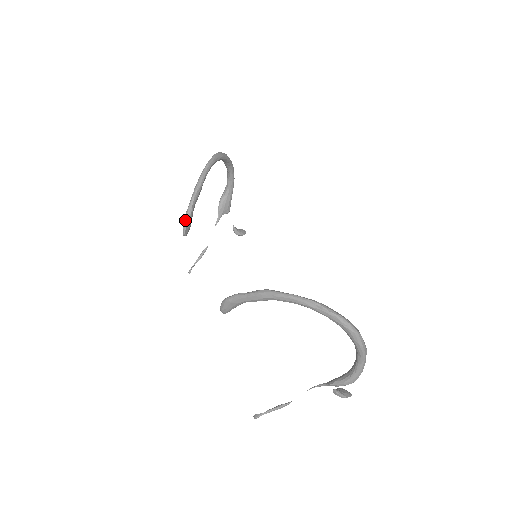
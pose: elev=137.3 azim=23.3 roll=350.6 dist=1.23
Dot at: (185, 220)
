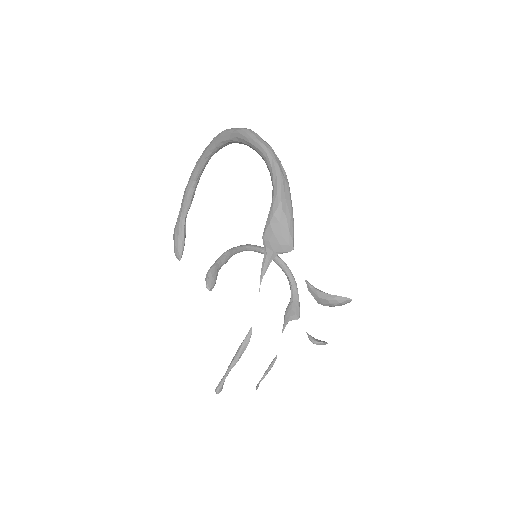
Dot at: (207, 273)
